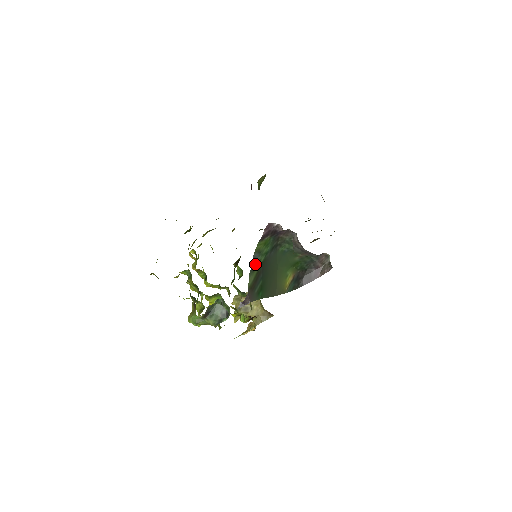
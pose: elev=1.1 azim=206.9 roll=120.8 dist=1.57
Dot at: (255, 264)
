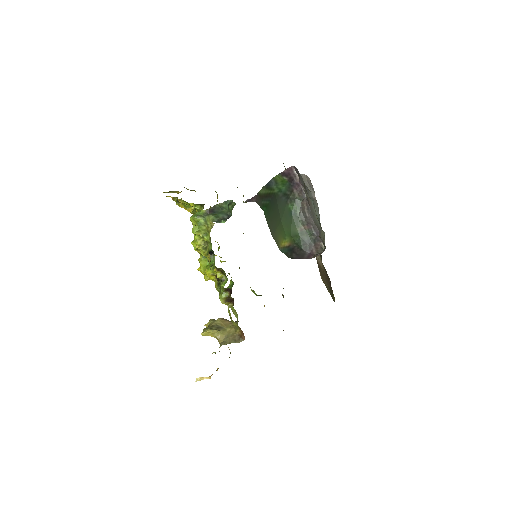
Dot at: (270, 186)
